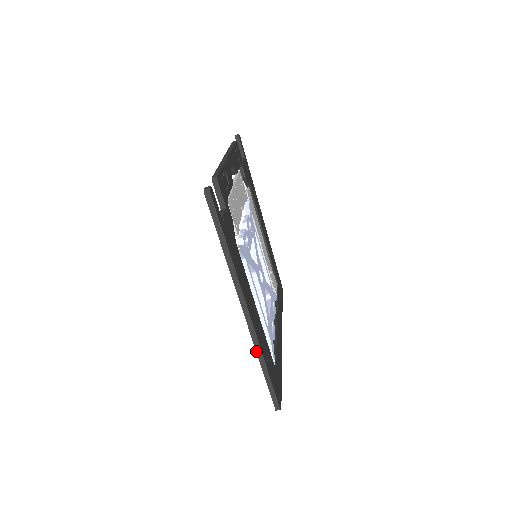
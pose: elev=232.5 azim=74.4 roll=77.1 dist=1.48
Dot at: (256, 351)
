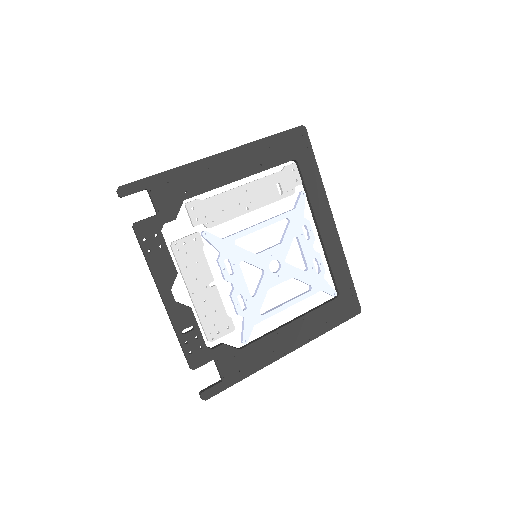
Dot at: (313, 338)
